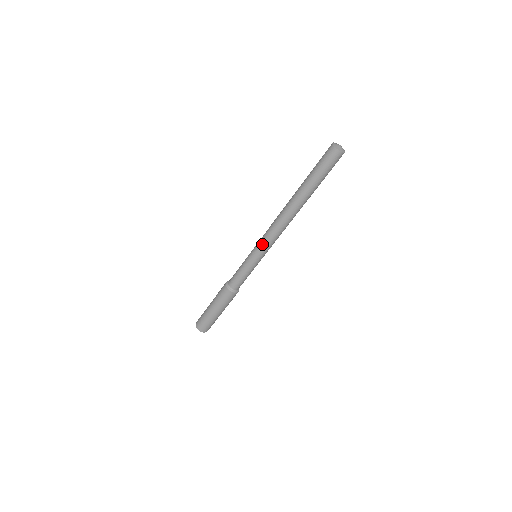
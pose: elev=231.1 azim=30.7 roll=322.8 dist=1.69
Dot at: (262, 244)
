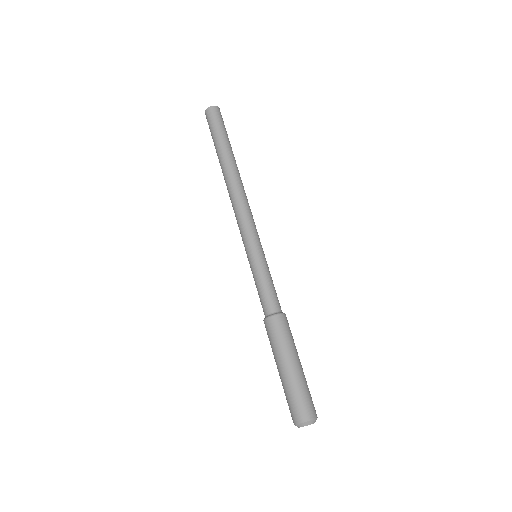
Dot at: (249, 230)
